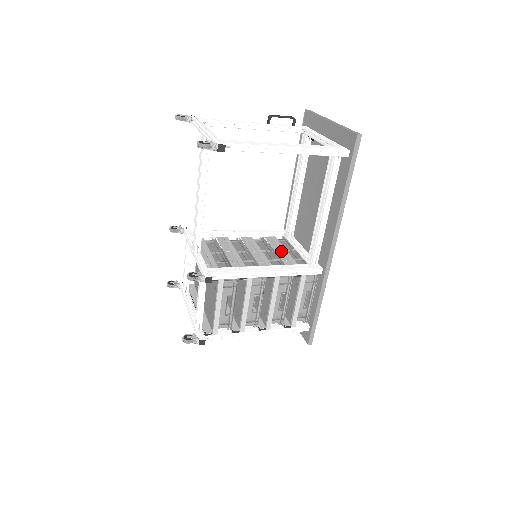
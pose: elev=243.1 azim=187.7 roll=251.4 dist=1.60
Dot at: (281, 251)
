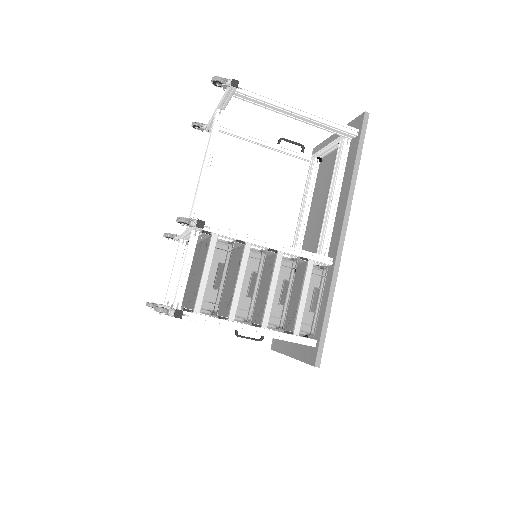
Dot at: occluded
